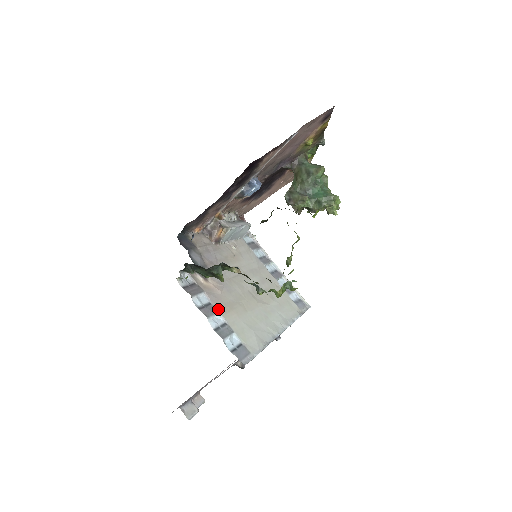
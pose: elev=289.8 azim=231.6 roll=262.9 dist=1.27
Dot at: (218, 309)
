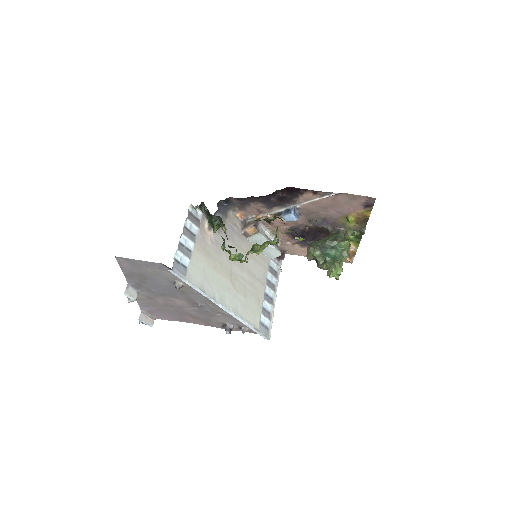
Dot at: (196, 243)
